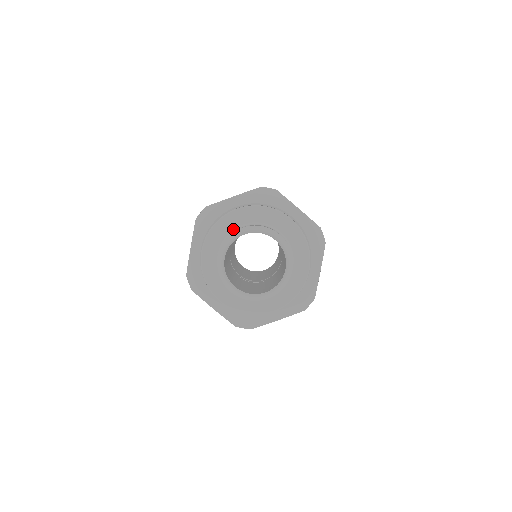
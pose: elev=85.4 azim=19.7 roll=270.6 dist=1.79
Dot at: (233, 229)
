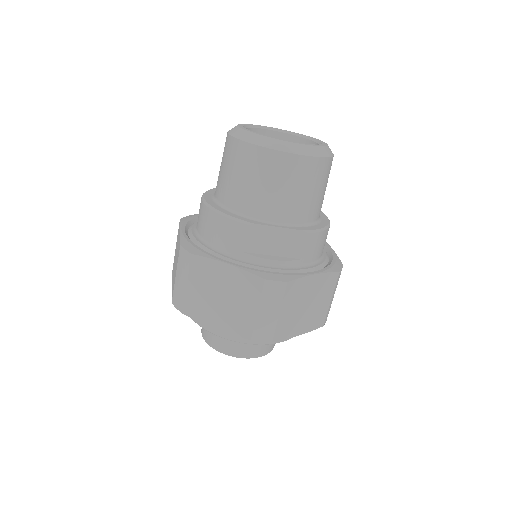
Dot at: occluded
